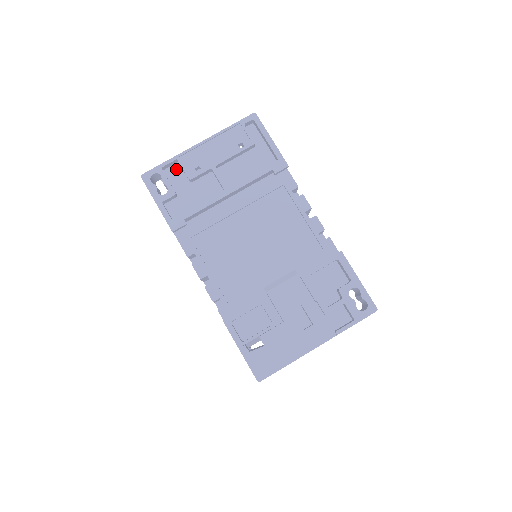
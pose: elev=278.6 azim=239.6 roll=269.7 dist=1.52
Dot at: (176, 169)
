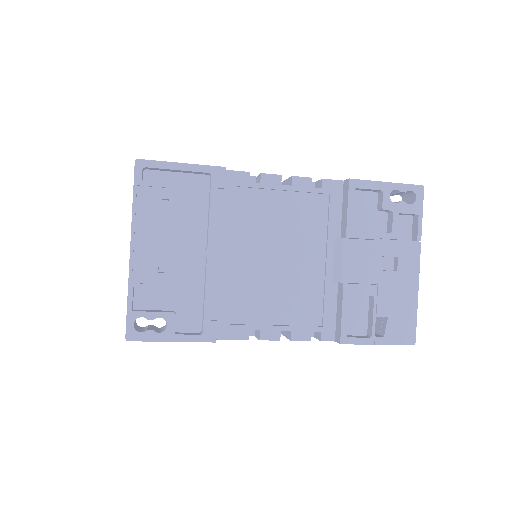
Dot at: (141, 294)
